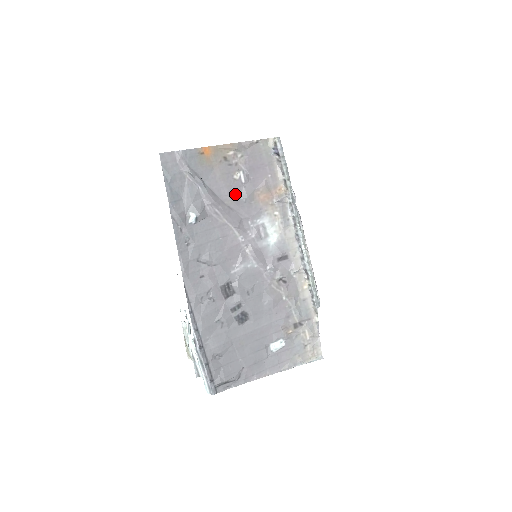
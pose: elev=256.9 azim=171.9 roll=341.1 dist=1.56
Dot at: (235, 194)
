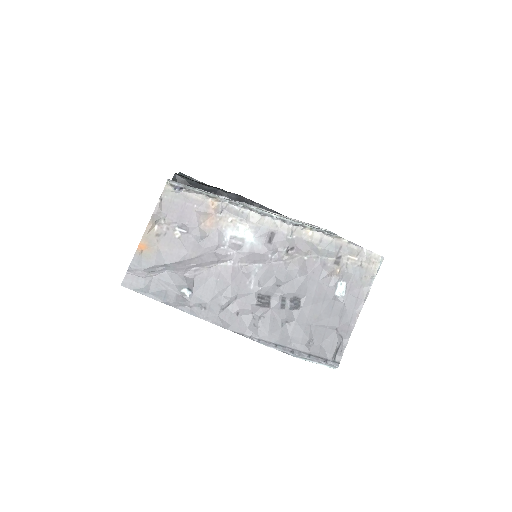
Dot at: (191, 245)
